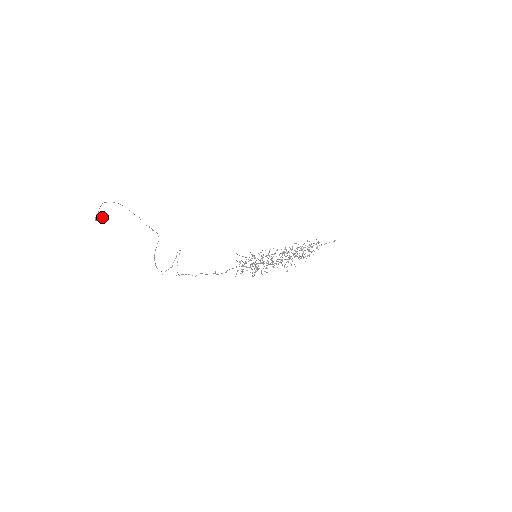
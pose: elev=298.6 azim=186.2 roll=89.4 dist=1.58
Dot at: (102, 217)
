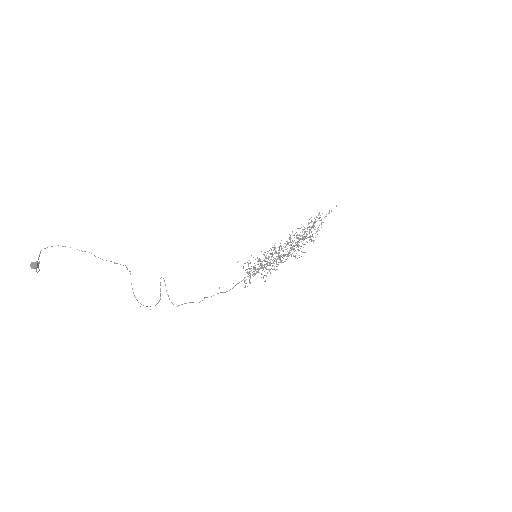
Dot at: (36, 262)
